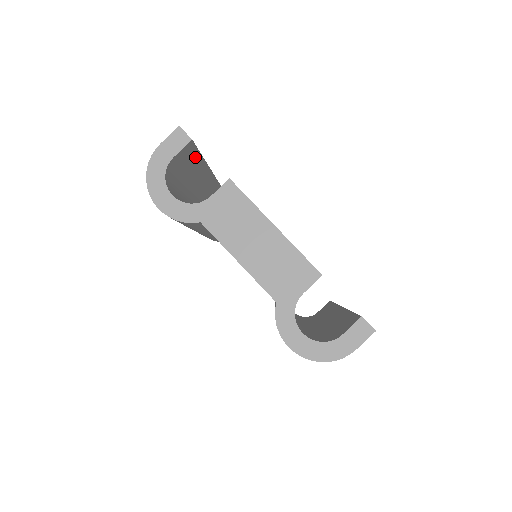
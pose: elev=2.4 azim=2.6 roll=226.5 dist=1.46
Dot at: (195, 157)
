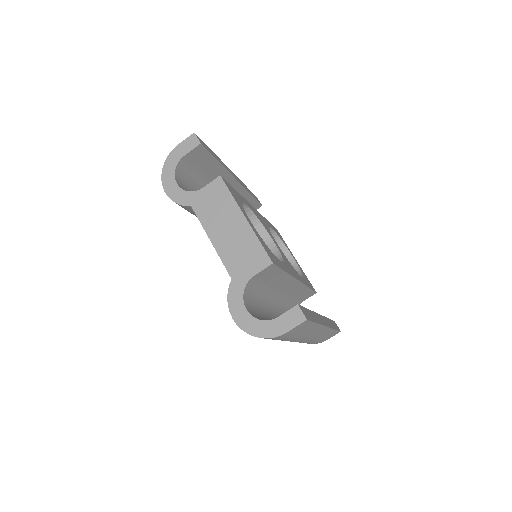
Dot at: (211, 162)
